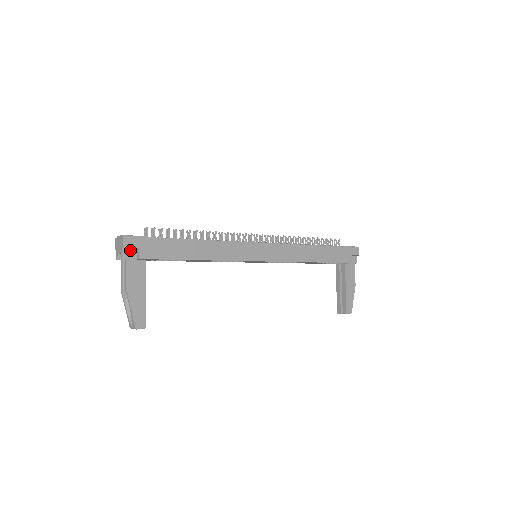
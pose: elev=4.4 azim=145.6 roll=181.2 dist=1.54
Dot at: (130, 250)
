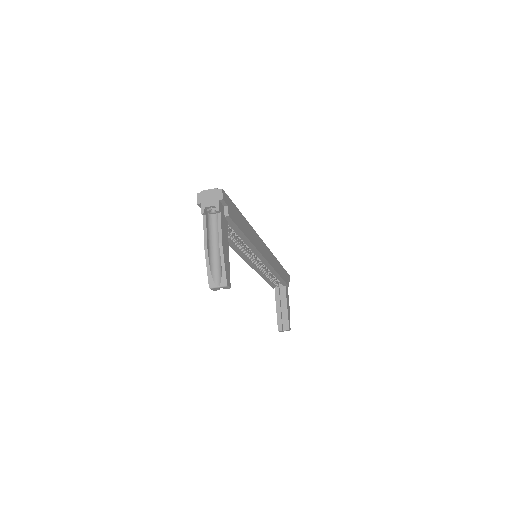
Dot at: (221, 205)
